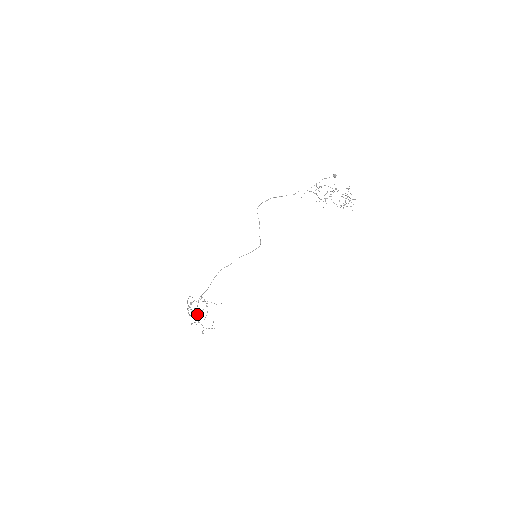
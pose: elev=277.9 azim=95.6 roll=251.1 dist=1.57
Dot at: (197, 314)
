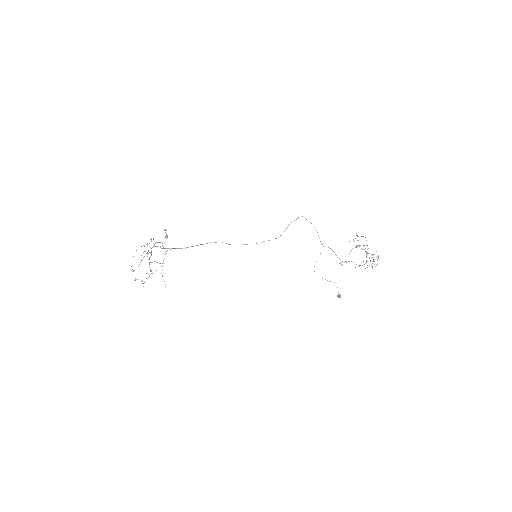
Dot at: (167, 235)
